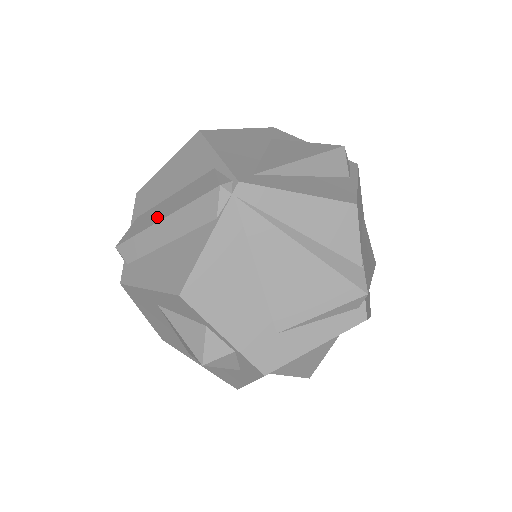
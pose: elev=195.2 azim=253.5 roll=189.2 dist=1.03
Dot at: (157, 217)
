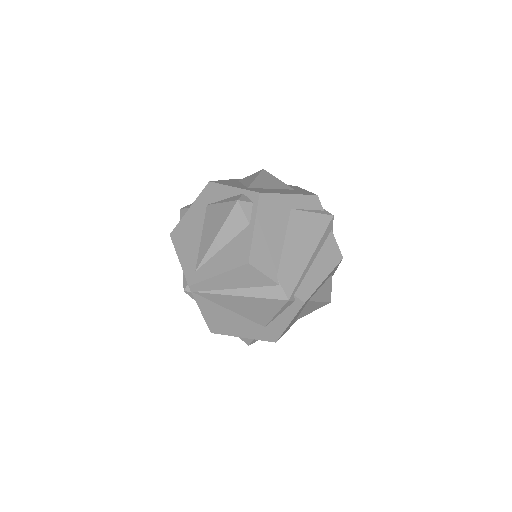
Dot at: occluded
